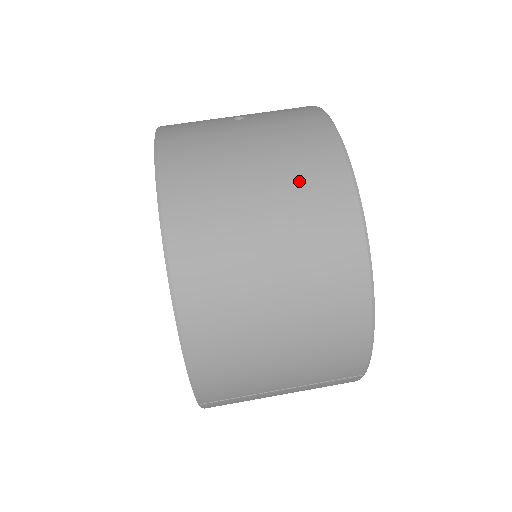
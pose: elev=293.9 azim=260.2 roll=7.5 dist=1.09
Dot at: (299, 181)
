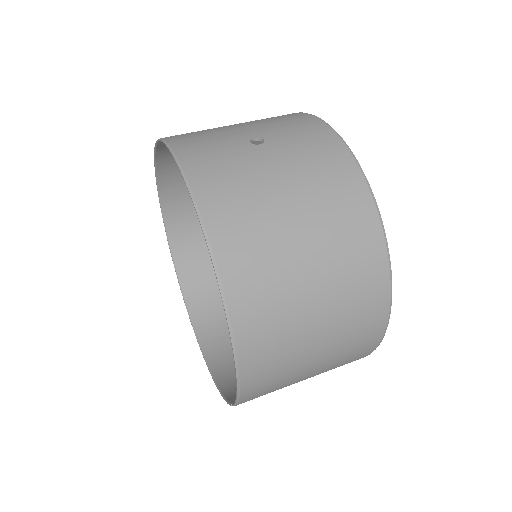
Dot at: (336, 224)
